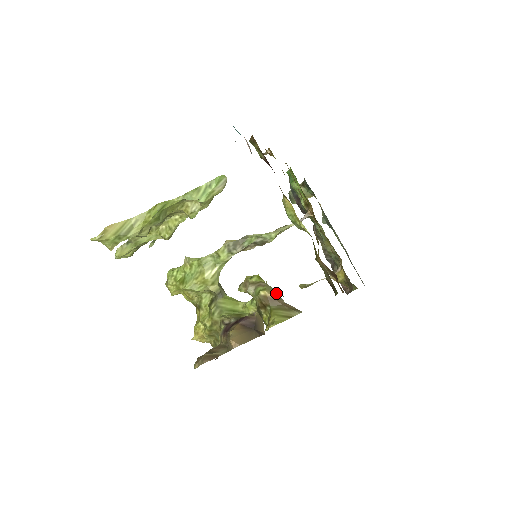
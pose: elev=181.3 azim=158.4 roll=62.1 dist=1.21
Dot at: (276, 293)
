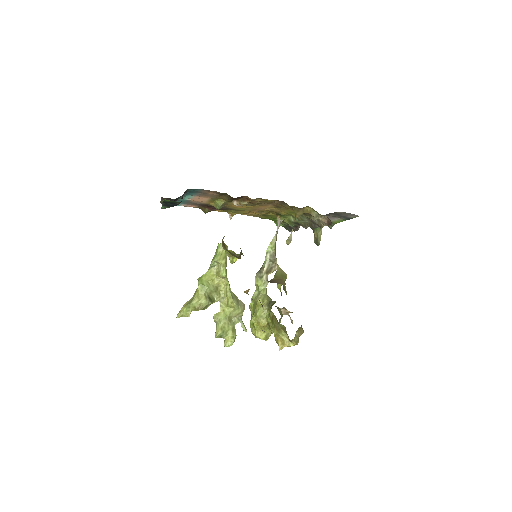
Dot at: occluded
